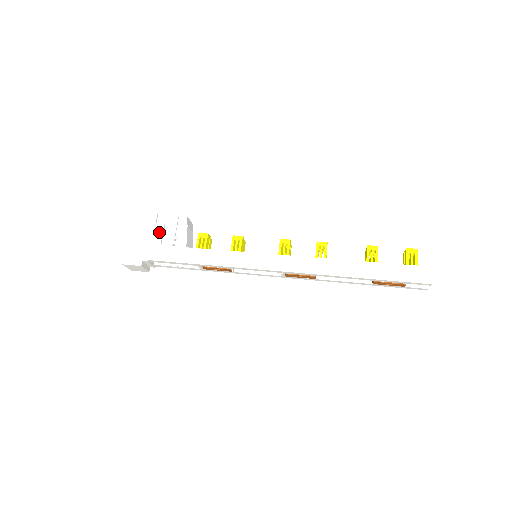
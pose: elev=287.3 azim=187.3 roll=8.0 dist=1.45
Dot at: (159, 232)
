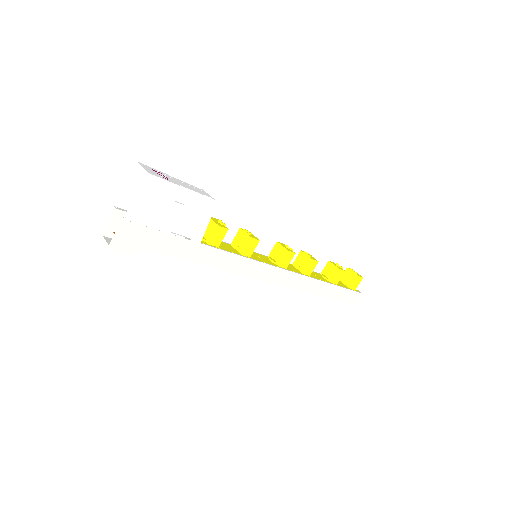
Dot at: (175, 215)
